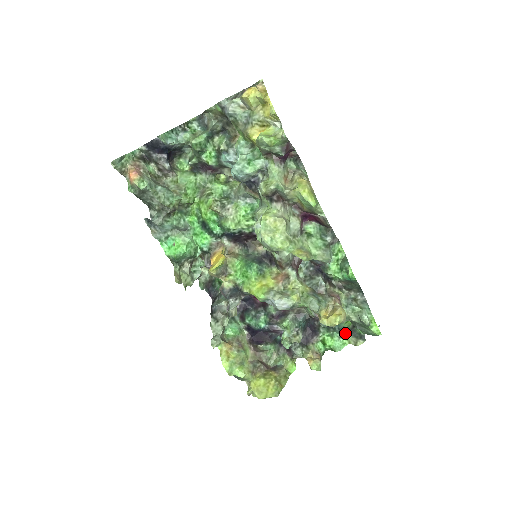
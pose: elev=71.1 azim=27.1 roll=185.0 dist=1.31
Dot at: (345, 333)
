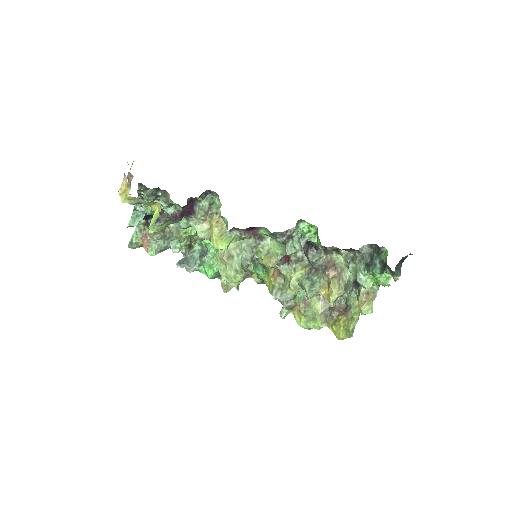
Dot at: (384, 268)
